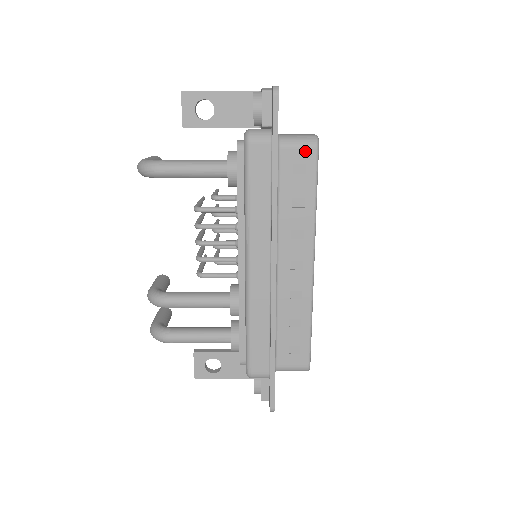
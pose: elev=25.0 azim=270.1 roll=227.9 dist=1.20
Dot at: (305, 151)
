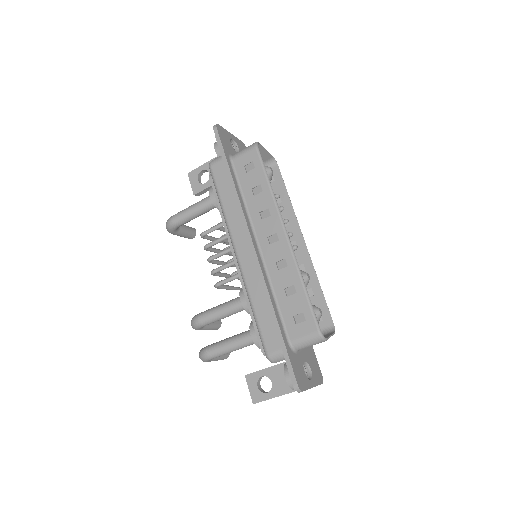
Dot at: (249, 153)
